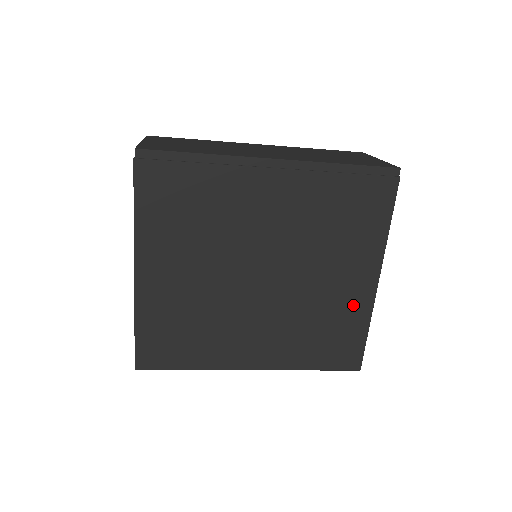
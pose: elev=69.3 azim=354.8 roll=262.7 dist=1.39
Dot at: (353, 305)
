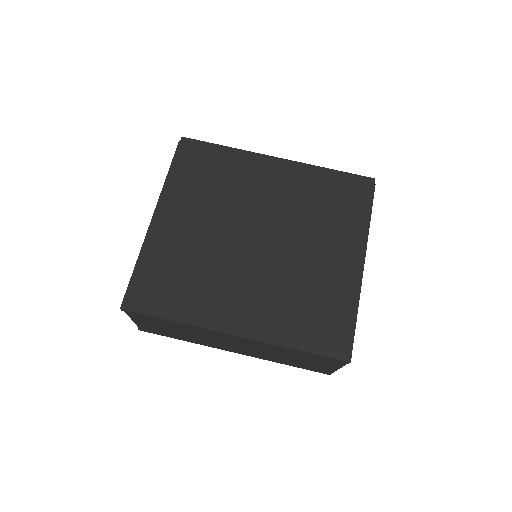
Dot at: (340, 284)
